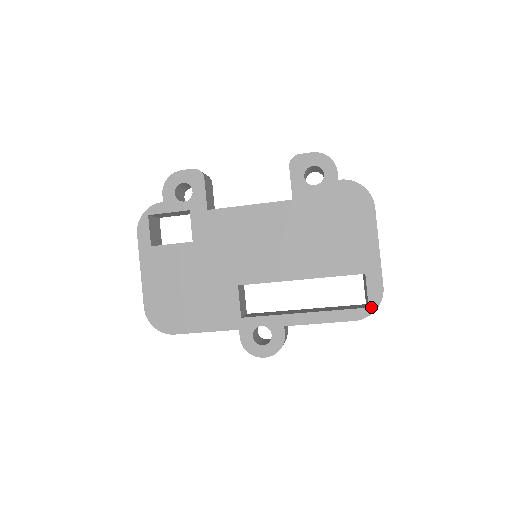
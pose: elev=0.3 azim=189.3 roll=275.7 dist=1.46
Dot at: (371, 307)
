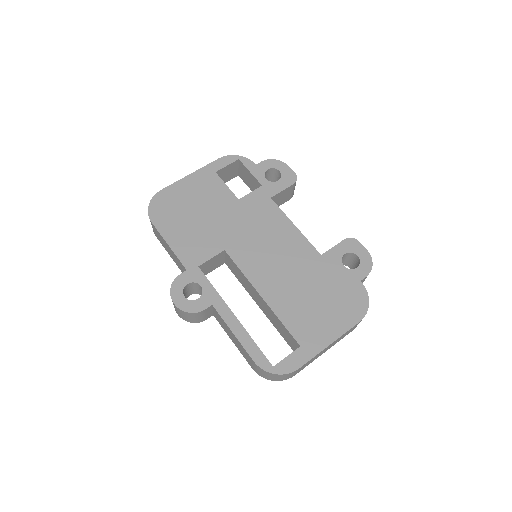
Dot at: (275, 368)
